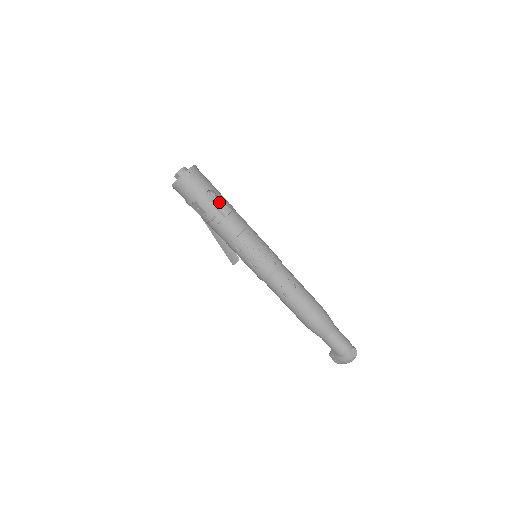
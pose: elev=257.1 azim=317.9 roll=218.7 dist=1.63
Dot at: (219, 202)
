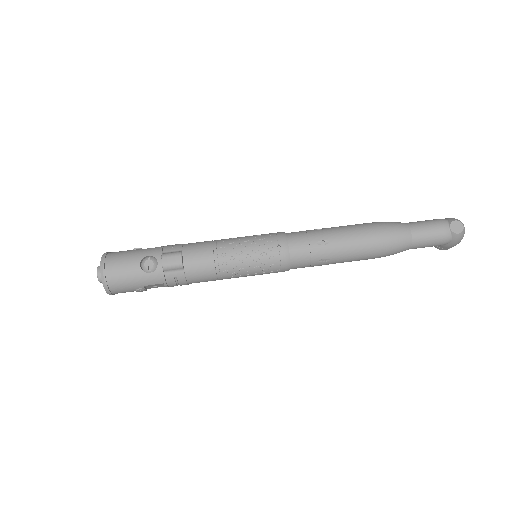
Dot at: occluded
